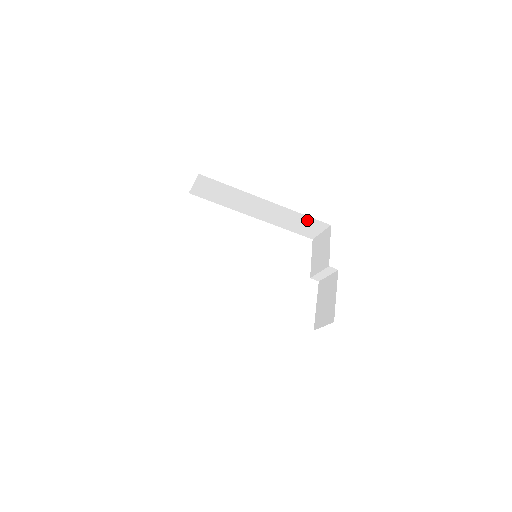
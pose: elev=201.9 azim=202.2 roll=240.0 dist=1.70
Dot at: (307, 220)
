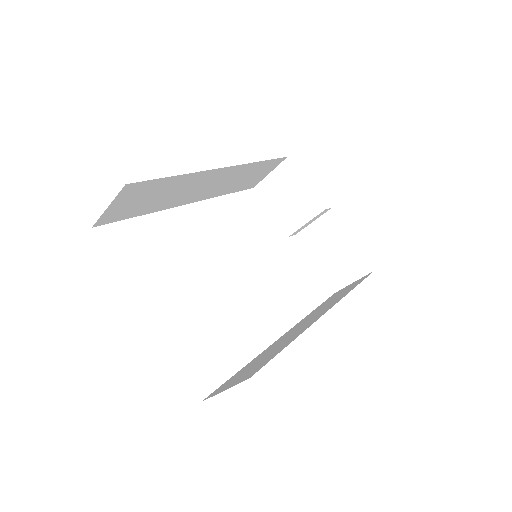
Dot at: (262, 166)
